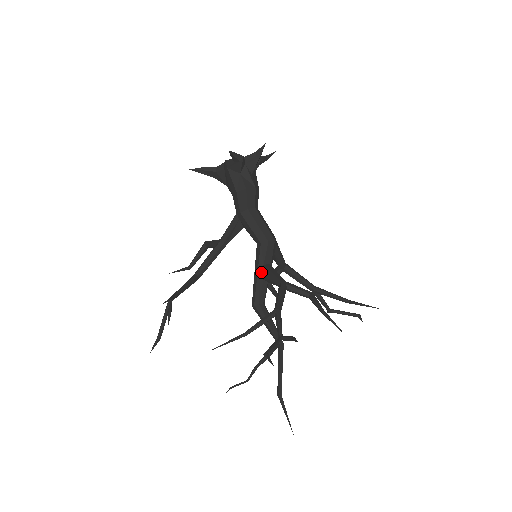
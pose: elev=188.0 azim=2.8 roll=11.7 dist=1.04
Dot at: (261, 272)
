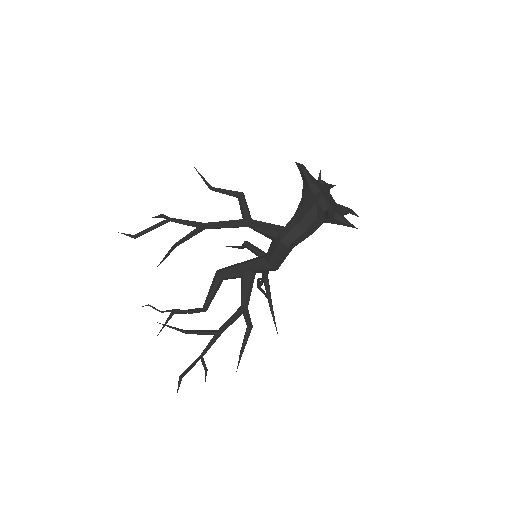
Dot at: (245, 273)
